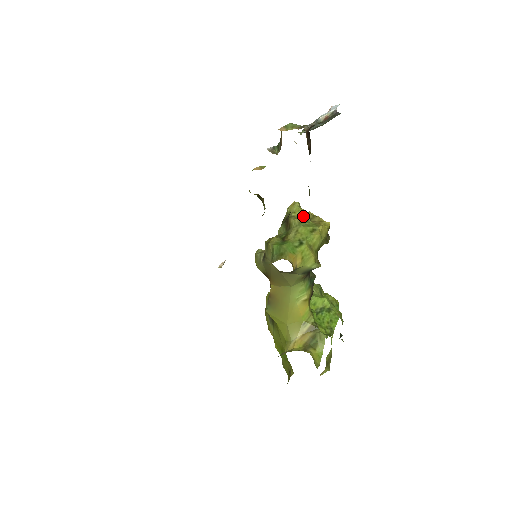
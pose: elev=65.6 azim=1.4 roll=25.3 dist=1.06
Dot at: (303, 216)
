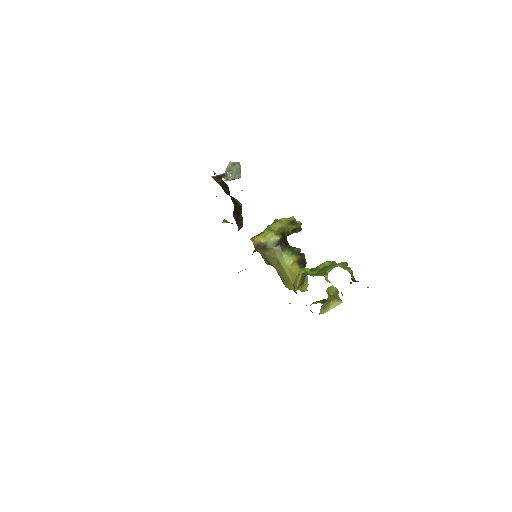
Dot at: occluded
